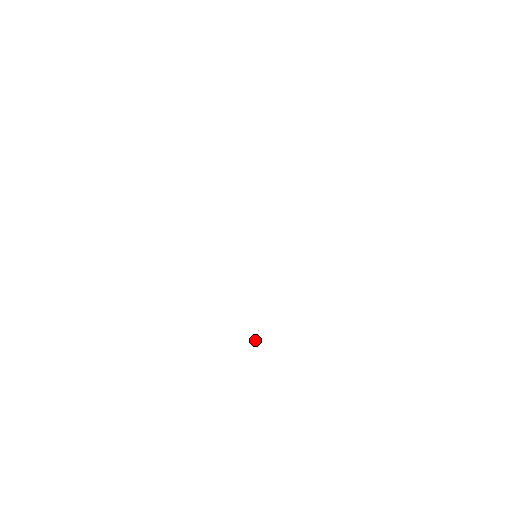
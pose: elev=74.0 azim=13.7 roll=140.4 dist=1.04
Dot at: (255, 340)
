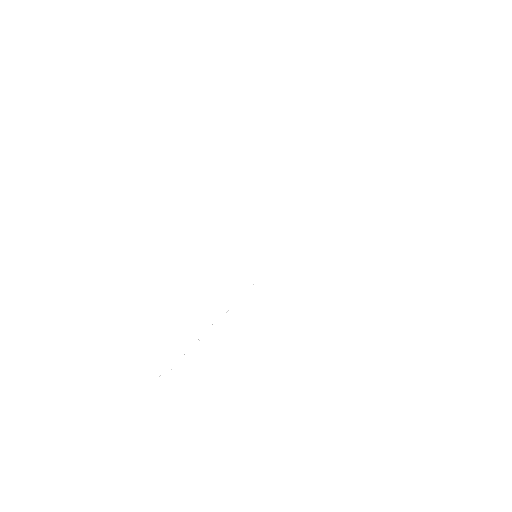
Dot at: occluded
